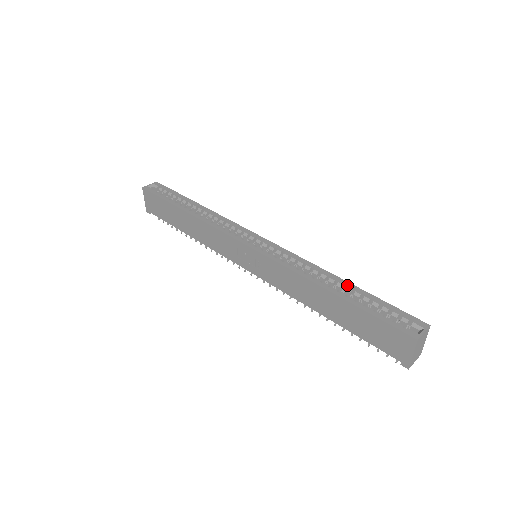
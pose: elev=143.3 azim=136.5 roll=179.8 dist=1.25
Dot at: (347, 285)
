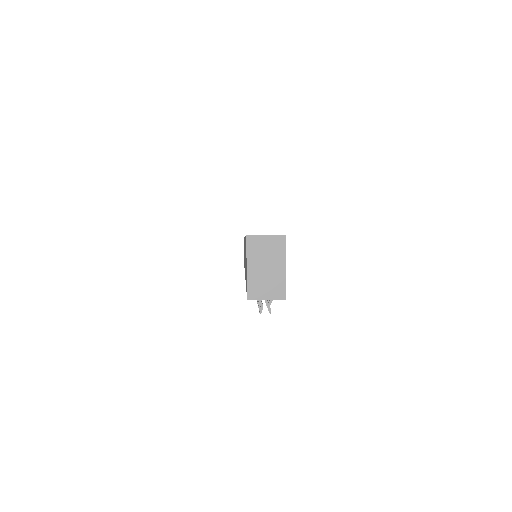
Dot at: occluded
